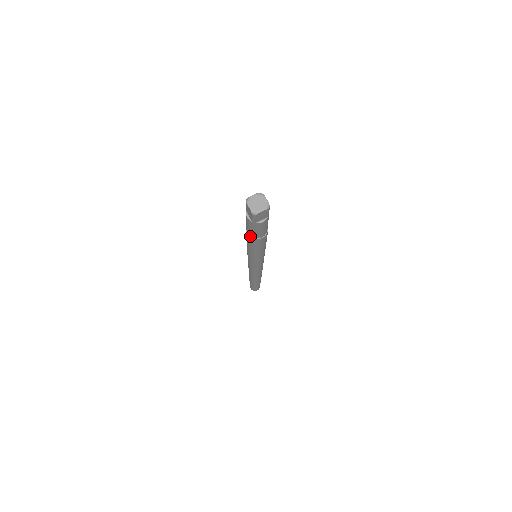
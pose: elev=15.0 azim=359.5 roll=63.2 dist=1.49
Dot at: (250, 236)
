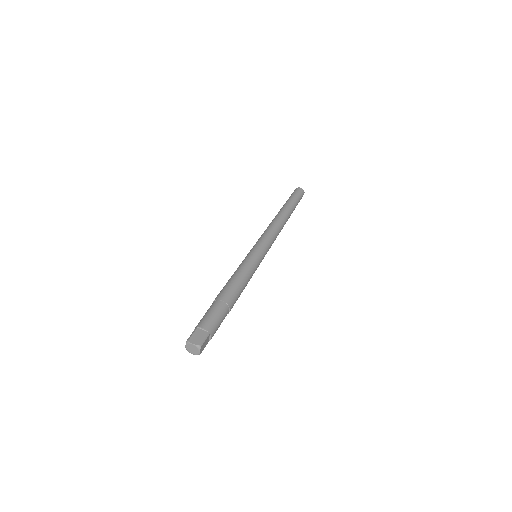
Dot at: occluded
